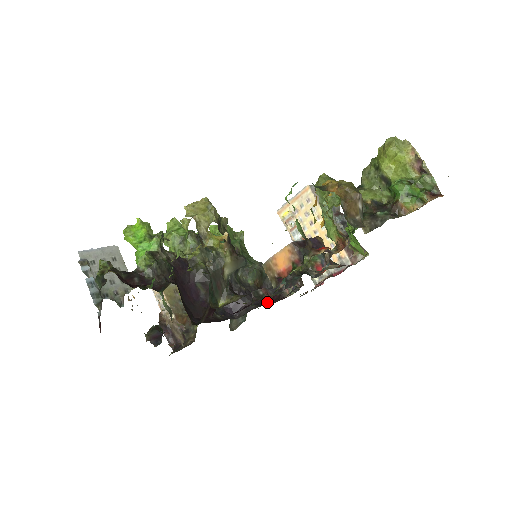
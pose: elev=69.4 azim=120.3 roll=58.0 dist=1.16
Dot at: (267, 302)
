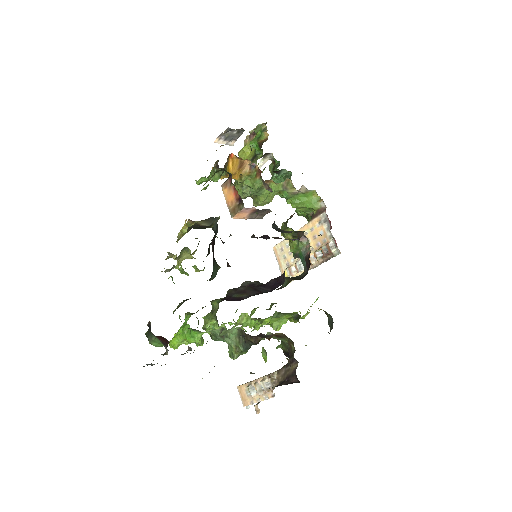
Dot at: occluded
